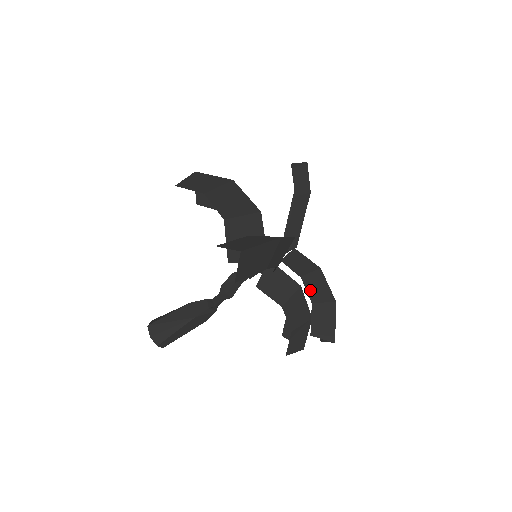
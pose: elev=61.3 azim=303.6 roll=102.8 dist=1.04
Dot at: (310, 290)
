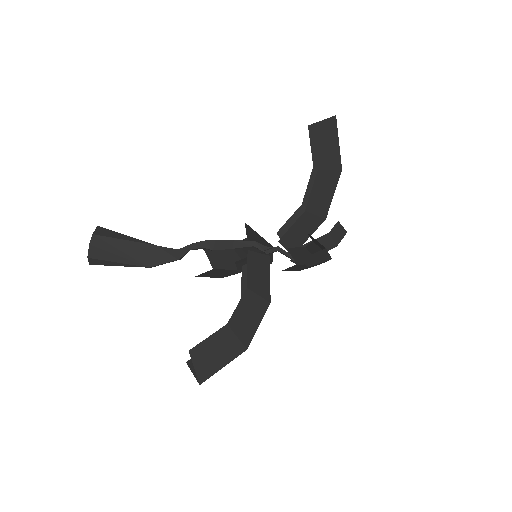
Dot at: (312, 246)
